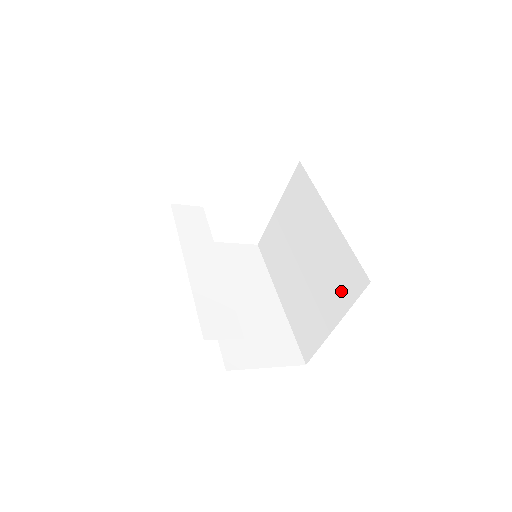
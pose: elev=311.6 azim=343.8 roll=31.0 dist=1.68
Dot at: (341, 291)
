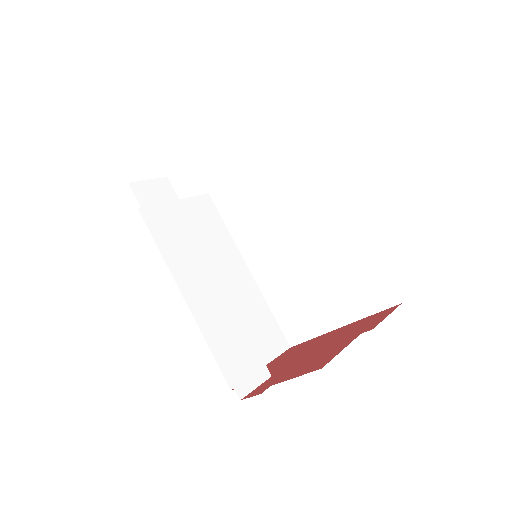
Dot at: (355, 296)
